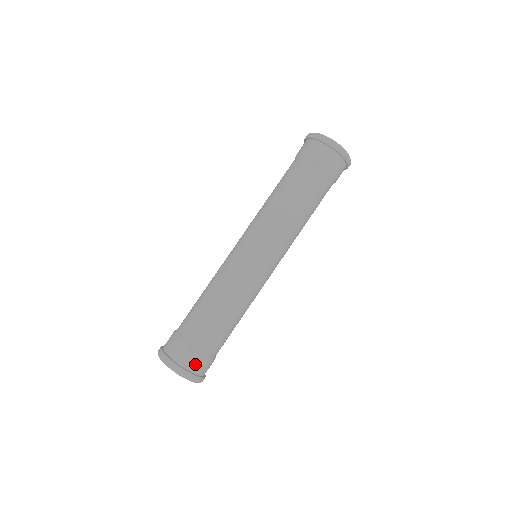
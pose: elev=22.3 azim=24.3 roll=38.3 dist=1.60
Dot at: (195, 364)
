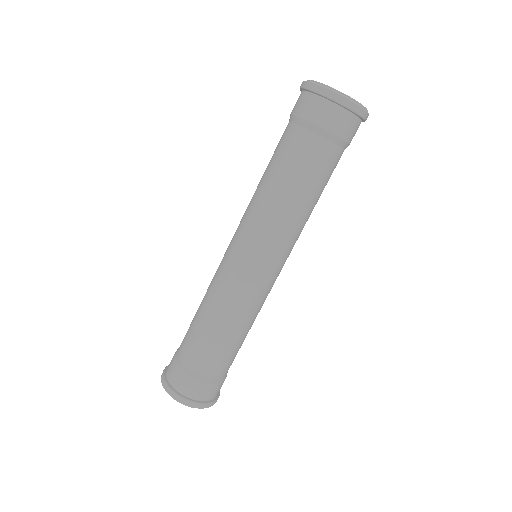
Dot at: (201, 392)
